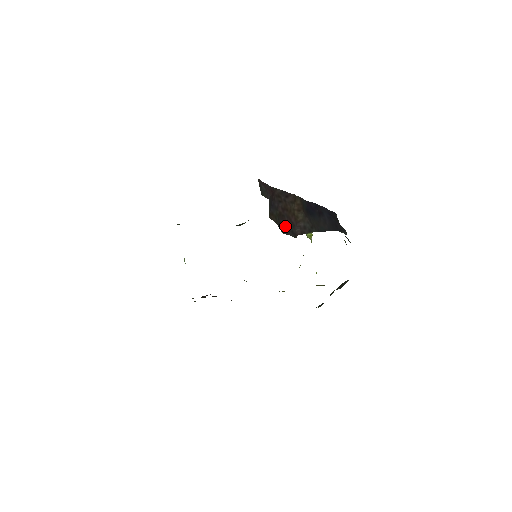
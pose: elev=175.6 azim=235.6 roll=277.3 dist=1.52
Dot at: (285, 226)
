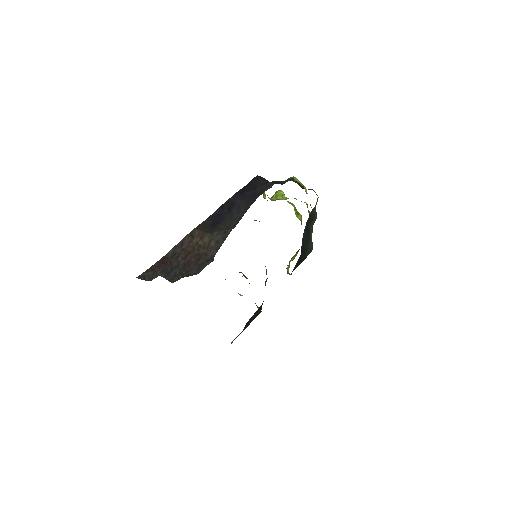
Dot at: (196, 266)
